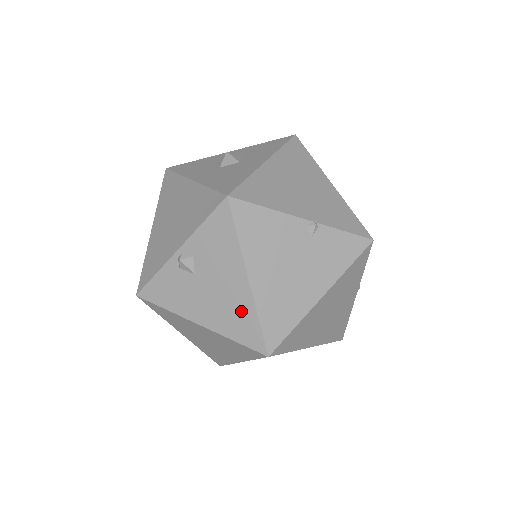
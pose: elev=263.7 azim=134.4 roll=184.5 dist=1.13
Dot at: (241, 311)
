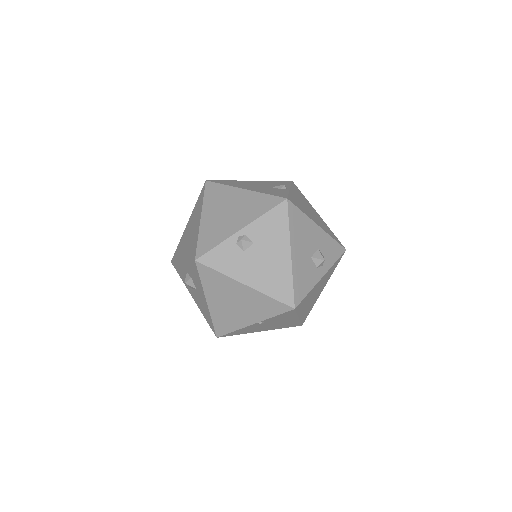
Dot at: occluded
